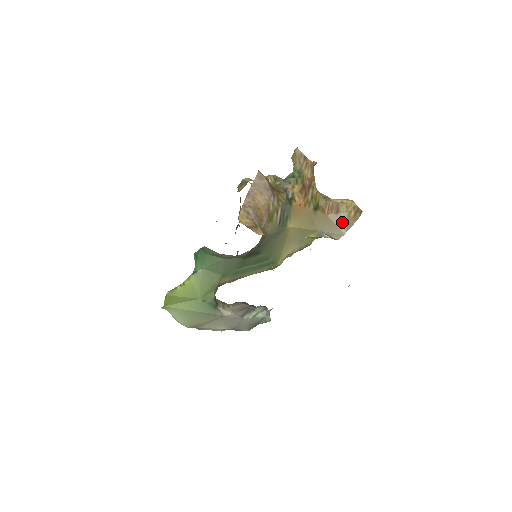
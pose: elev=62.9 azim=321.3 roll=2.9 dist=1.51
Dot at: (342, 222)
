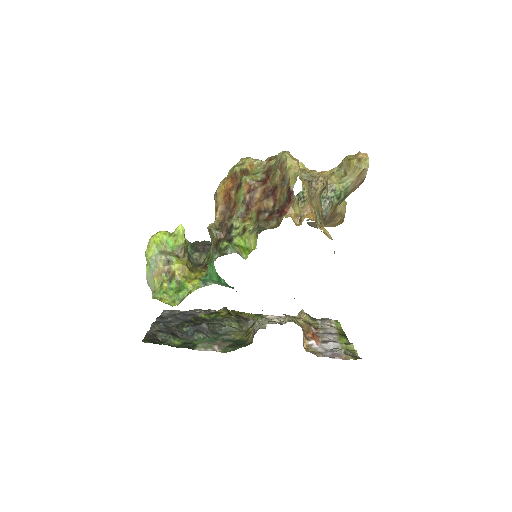
Dot at: (326, 224)
